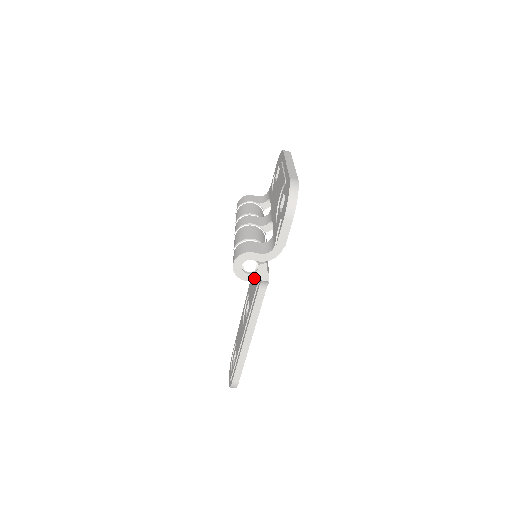
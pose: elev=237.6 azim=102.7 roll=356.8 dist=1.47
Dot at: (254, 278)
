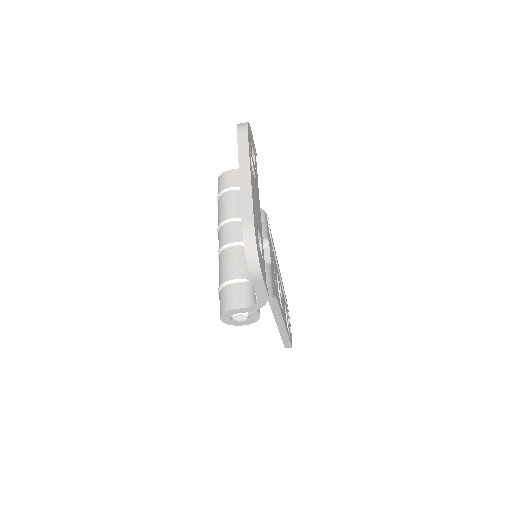
Dot at: (251, 322)
